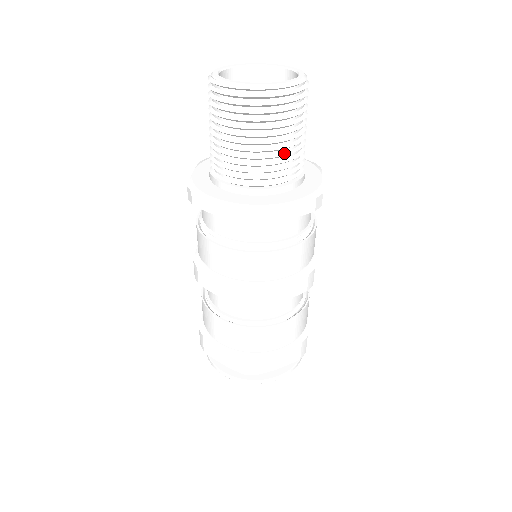
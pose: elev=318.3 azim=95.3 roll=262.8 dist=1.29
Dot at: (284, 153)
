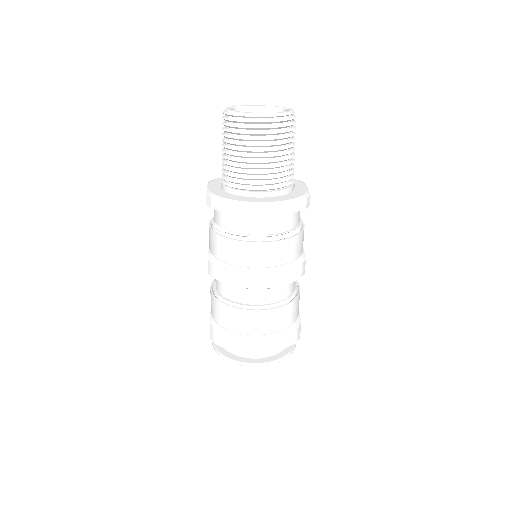
Dot at: (282, 165)
